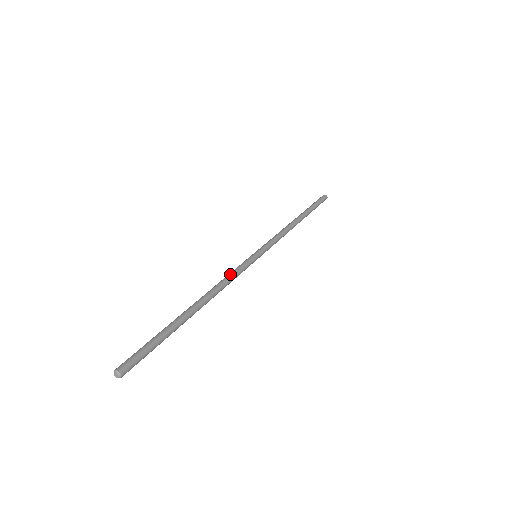
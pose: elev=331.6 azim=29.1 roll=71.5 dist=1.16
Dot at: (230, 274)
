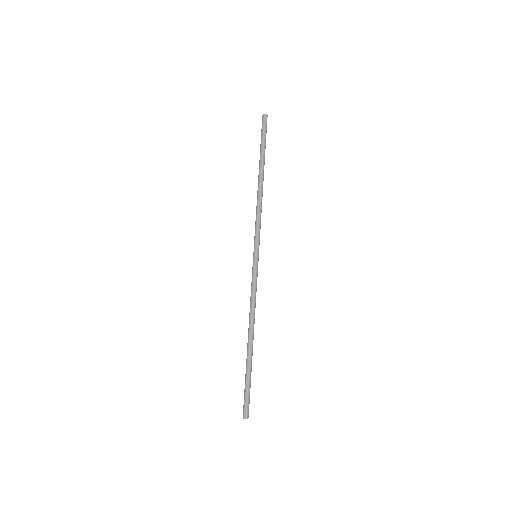
Dot at: (255, 294)
